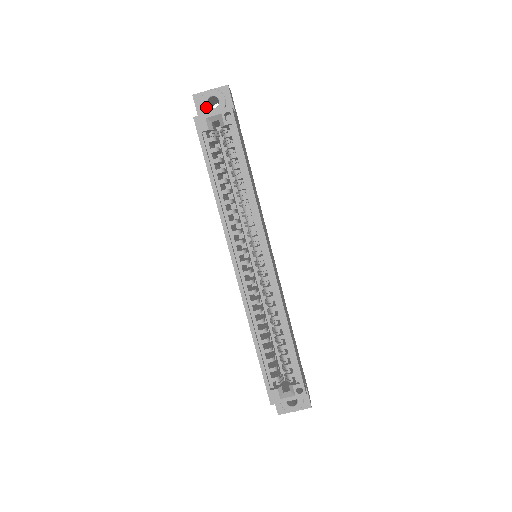
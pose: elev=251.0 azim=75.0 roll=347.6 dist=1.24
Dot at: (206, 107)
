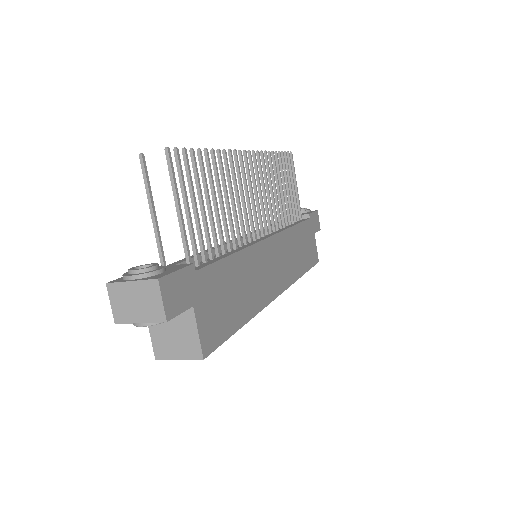
Dot at: occluded
